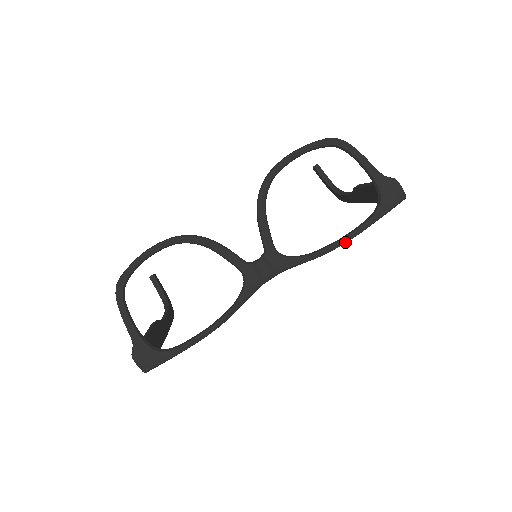
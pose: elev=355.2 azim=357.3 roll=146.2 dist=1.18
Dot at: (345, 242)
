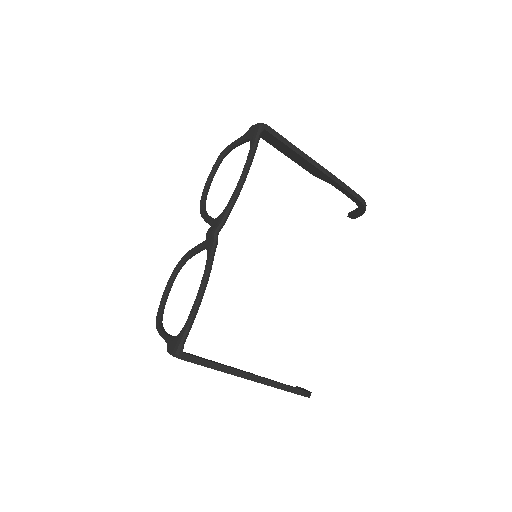
Dot at: (243, 173)
